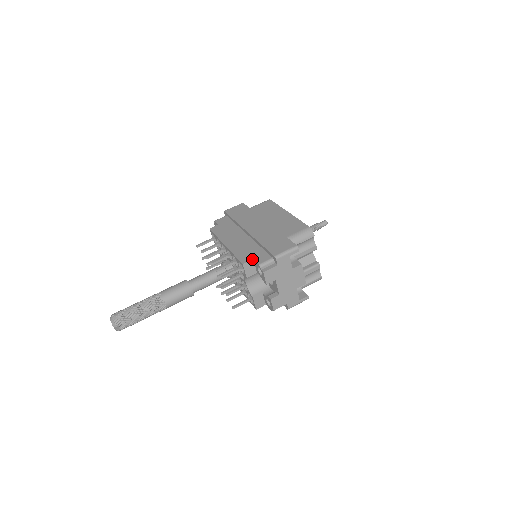
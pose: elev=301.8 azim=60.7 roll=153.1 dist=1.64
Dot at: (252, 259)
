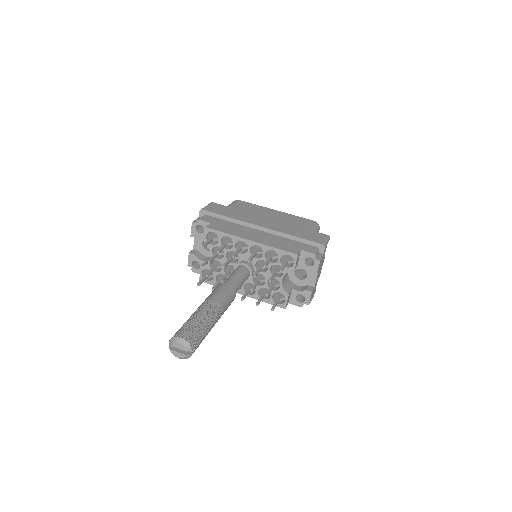
Dot at: (300, 250)
